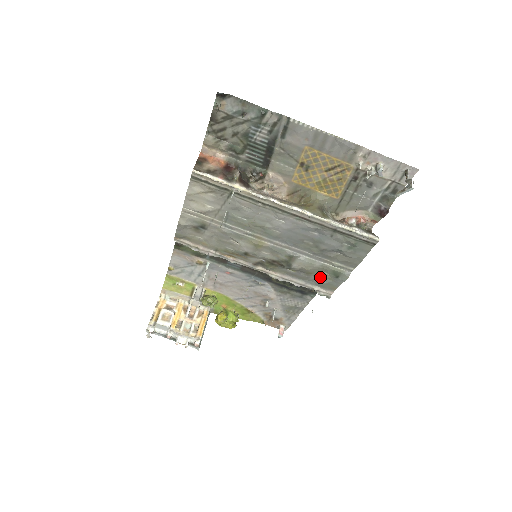
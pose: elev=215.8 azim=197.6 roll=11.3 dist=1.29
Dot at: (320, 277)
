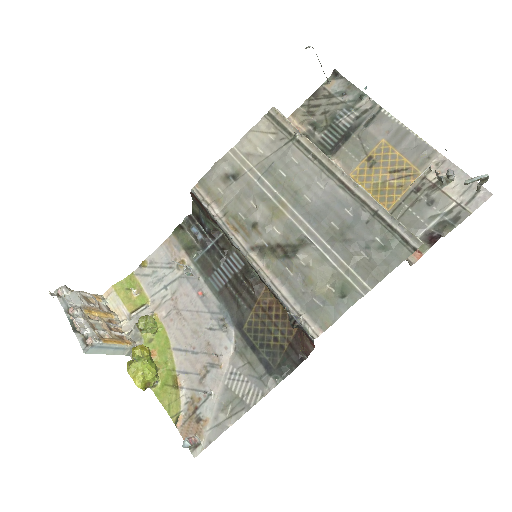
Dot at: (319, 294)
